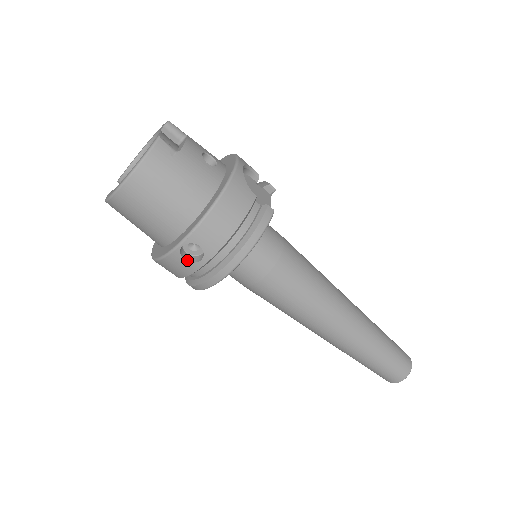
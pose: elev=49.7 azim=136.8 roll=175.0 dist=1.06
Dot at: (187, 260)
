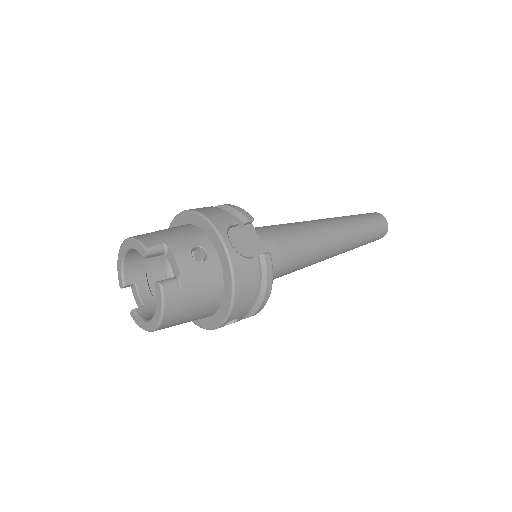
Dot at: (227, 324)
